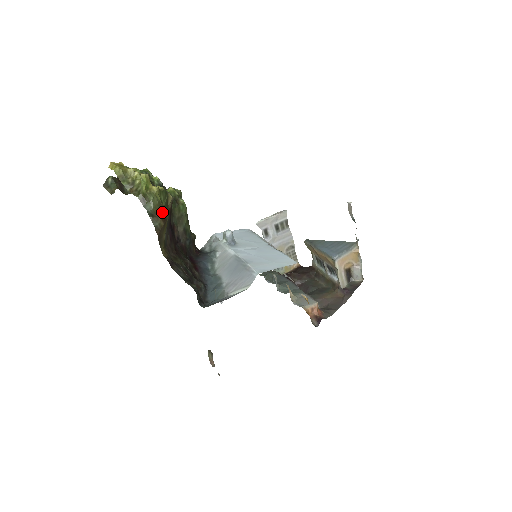
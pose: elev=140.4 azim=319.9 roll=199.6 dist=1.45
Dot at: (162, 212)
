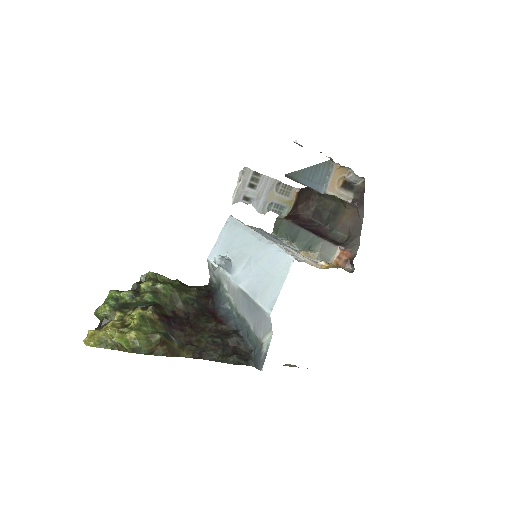
Dot at: (156, 342)
